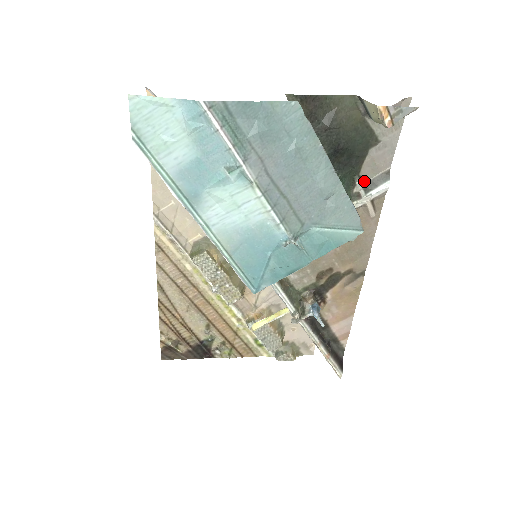
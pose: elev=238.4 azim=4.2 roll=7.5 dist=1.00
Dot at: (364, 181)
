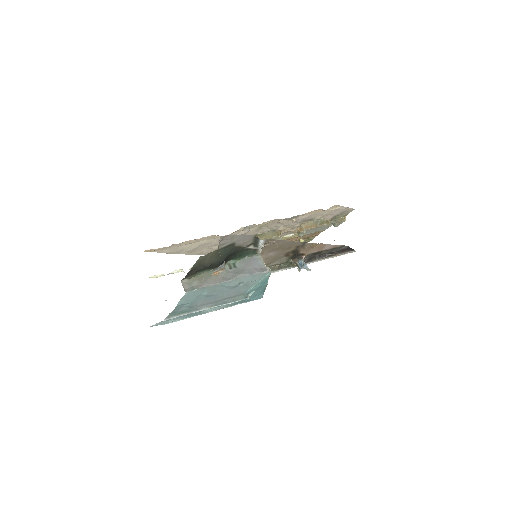
Dot at: (251, 244)
